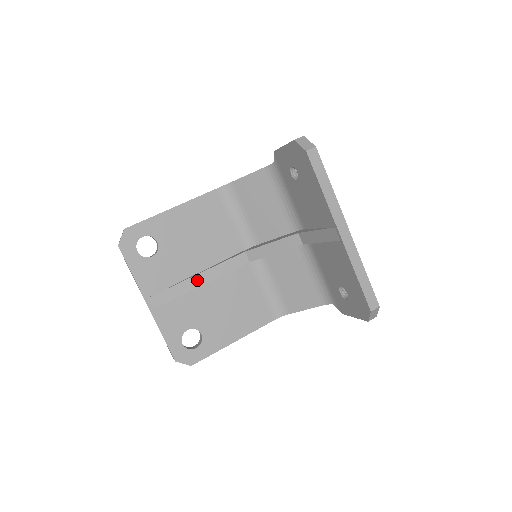
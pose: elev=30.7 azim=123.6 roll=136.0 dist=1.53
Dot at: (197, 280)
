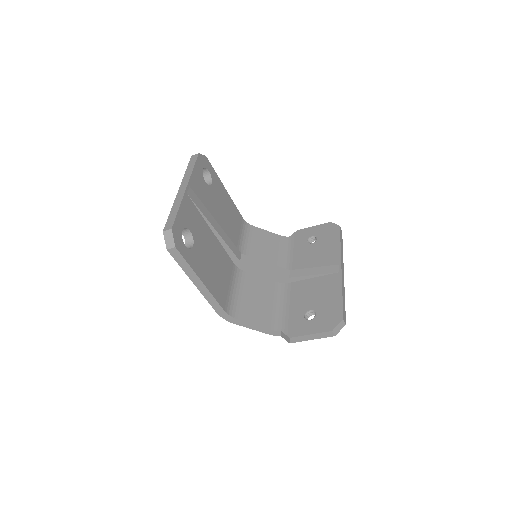
Dot at: (215, 223)
